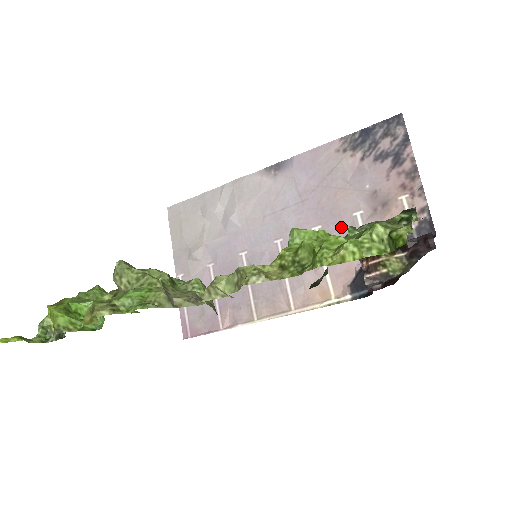
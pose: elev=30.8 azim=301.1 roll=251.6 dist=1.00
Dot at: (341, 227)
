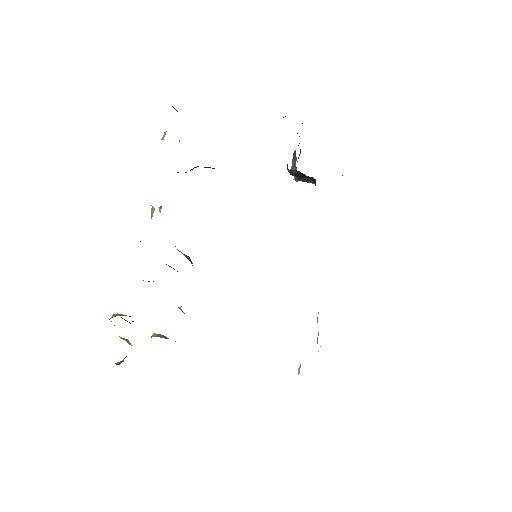
Dot at: occluded
